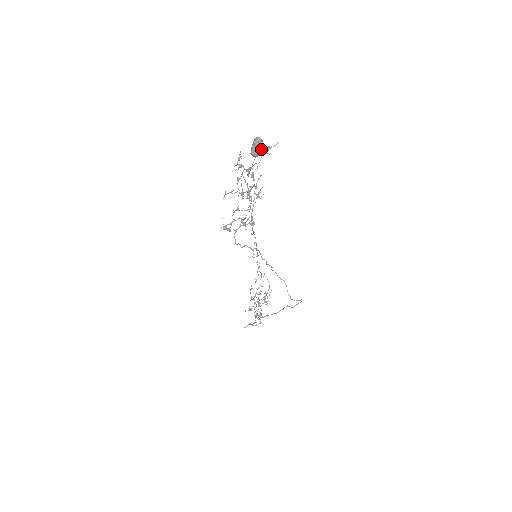
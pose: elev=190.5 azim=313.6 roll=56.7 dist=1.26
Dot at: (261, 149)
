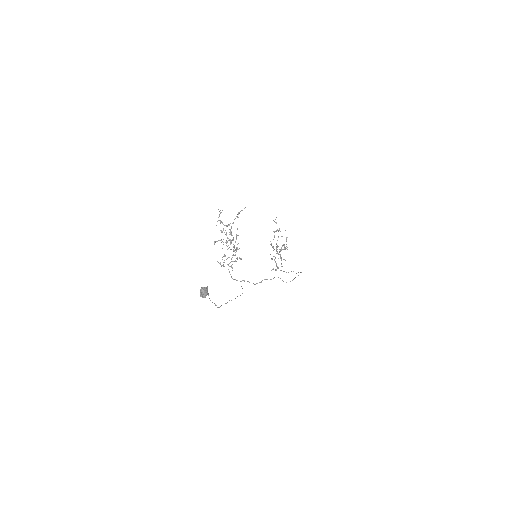
Dot at: occluded
